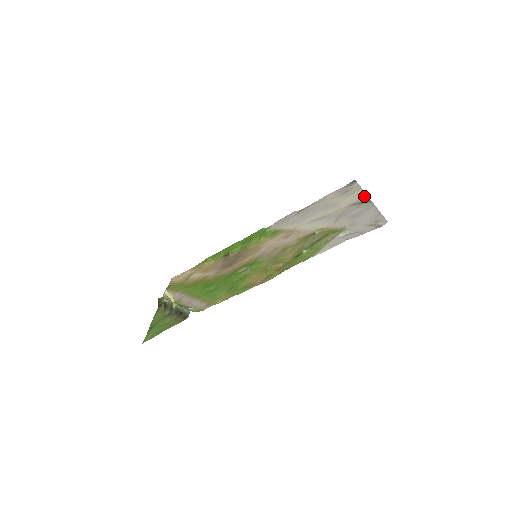
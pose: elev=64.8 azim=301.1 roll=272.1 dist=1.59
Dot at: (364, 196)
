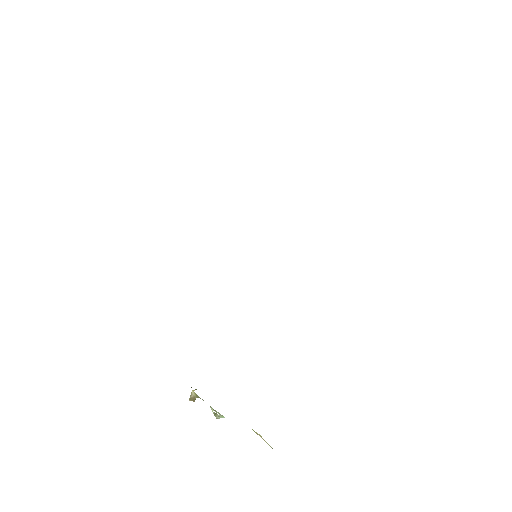
Dot at: occluded
